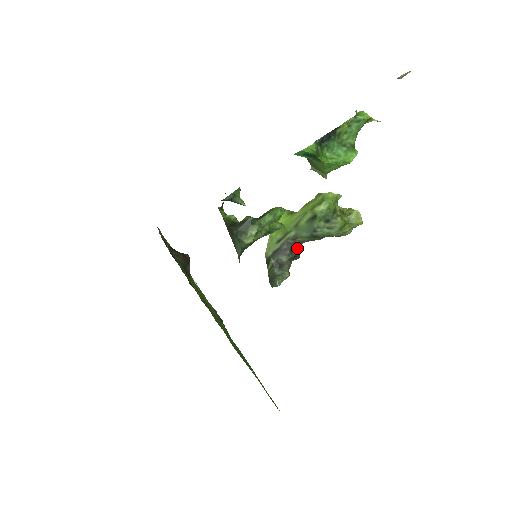
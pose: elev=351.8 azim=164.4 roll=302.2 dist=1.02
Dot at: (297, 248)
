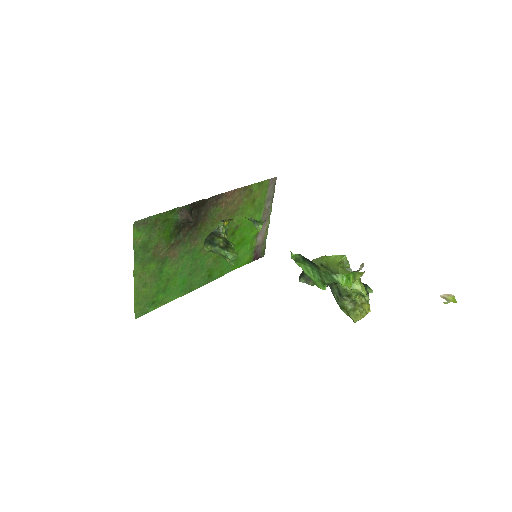
Dot at: occluded
